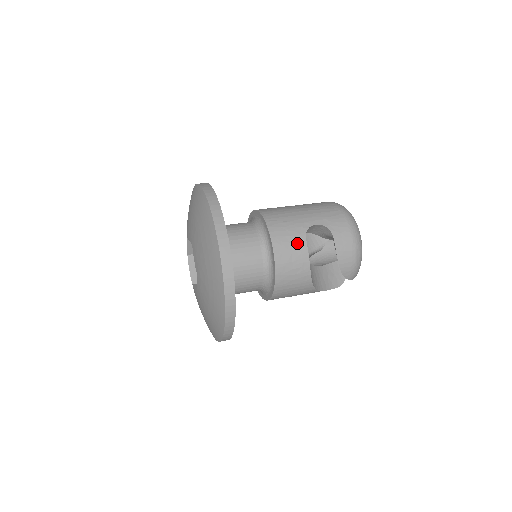
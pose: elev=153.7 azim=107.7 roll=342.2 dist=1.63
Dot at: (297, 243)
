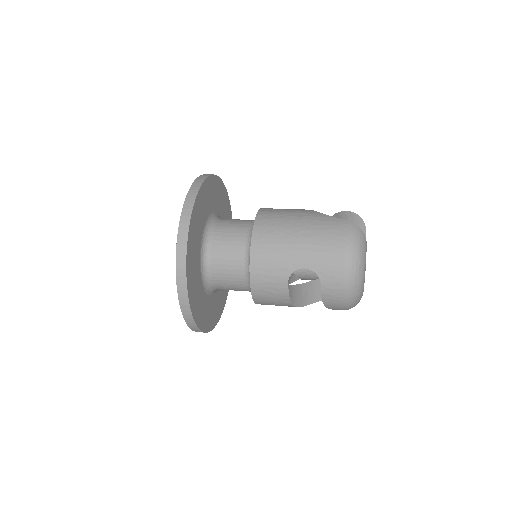
Dot at: (277, 284)
